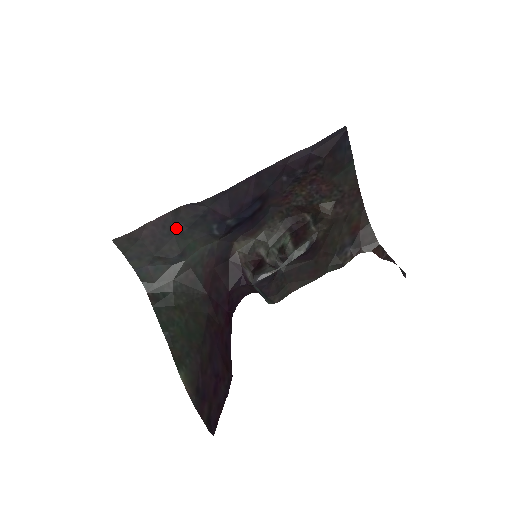
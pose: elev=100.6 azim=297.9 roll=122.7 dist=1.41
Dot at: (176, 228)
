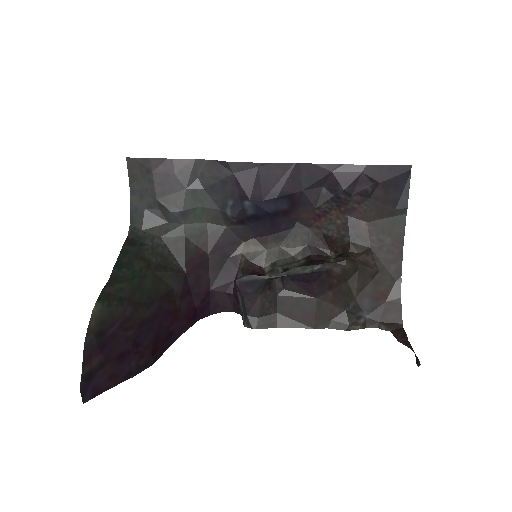
Dot at: (192, 182)
